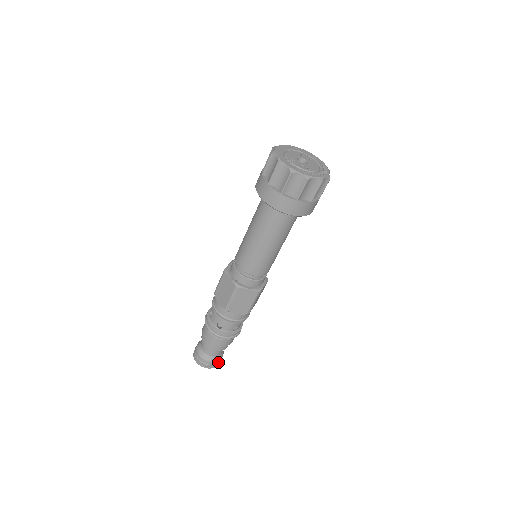
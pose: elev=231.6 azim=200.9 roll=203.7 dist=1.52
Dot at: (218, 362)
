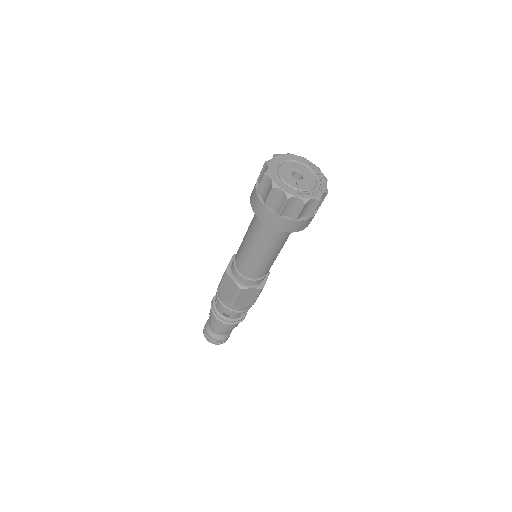
Dot at: occluded
